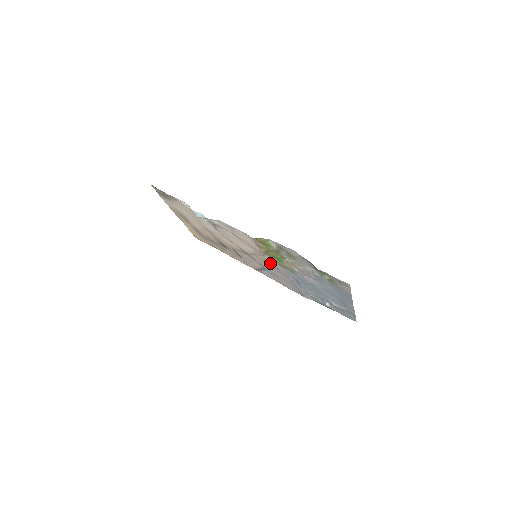
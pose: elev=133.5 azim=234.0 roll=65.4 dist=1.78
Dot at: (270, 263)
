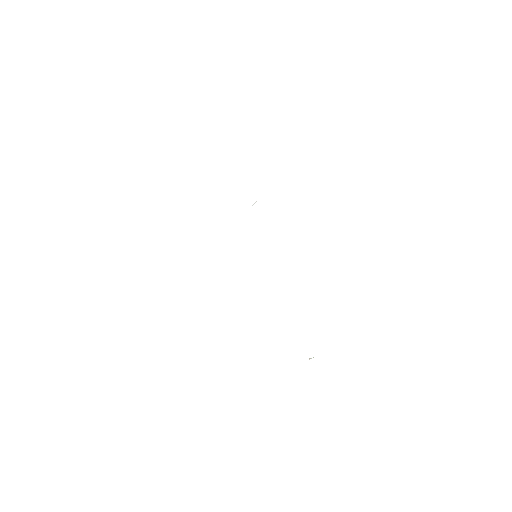
Dot at: occluded
